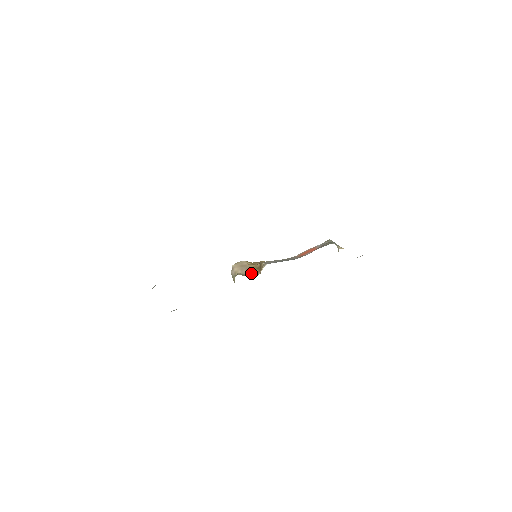
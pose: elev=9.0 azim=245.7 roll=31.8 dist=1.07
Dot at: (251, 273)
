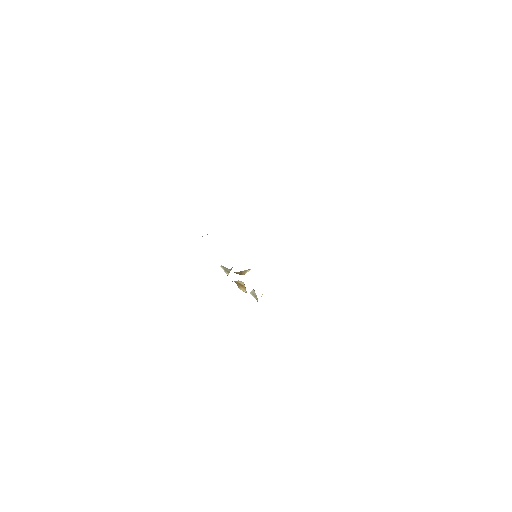
Dot at: (236, 273)
